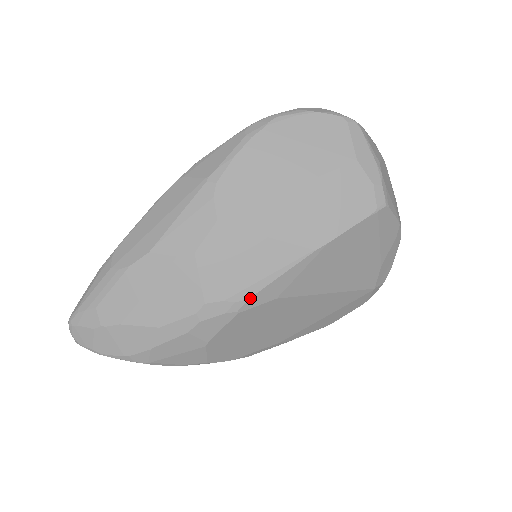
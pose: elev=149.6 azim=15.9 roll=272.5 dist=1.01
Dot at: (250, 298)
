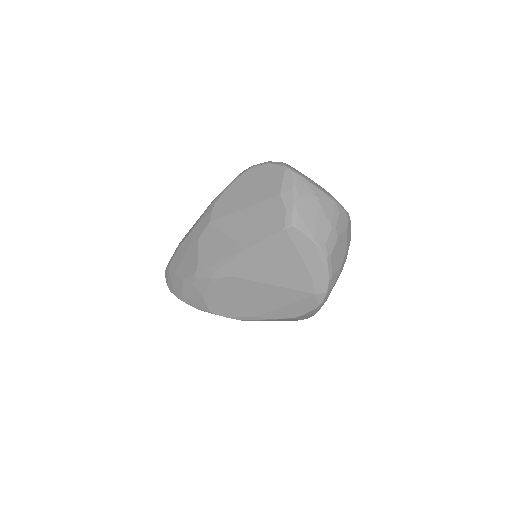
Dot at: (216, 271)
